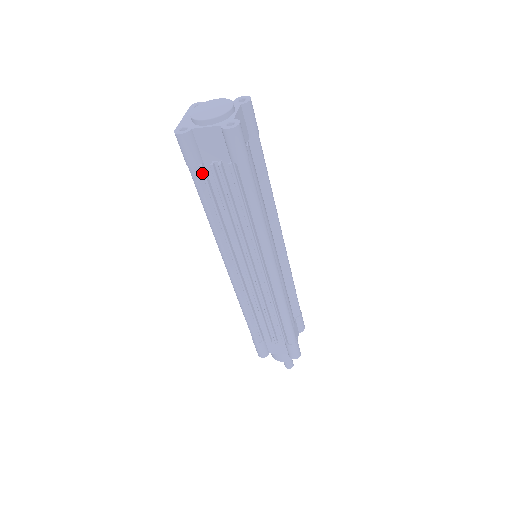
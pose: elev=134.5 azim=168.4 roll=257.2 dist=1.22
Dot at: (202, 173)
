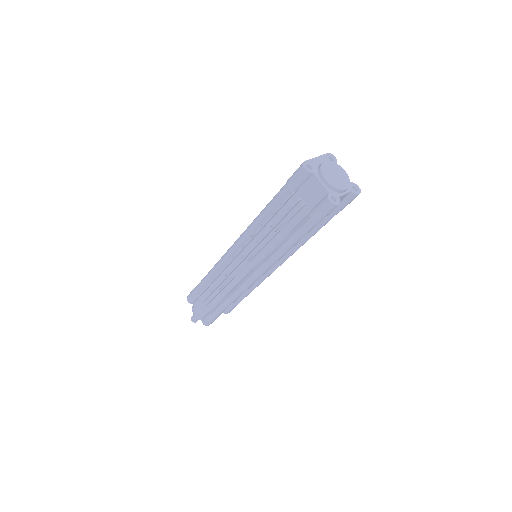
Dot at: (289, 196)
